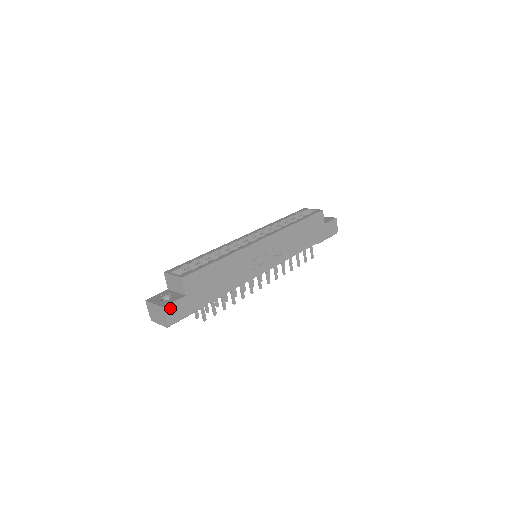
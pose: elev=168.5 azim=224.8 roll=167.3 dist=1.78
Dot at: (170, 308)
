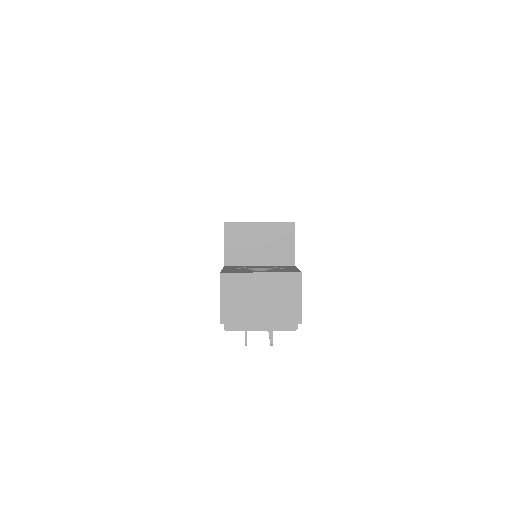
Dot at: occluded
